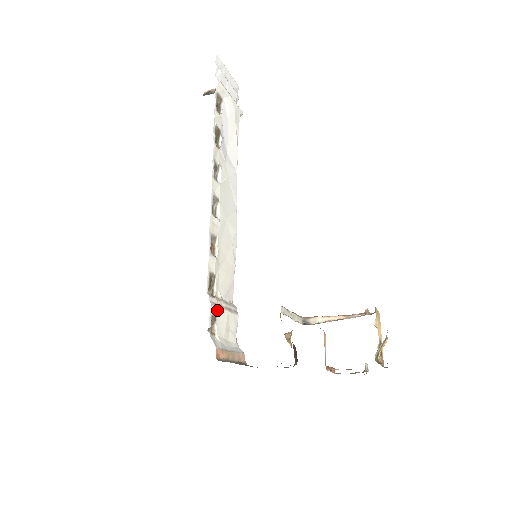
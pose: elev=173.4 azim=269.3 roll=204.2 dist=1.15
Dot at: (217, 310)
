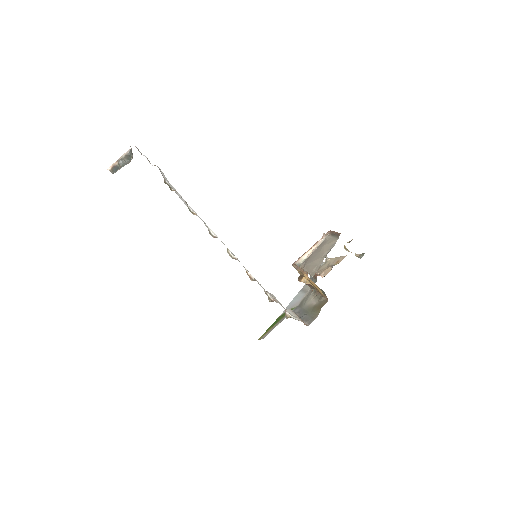
Dot at: occluded
